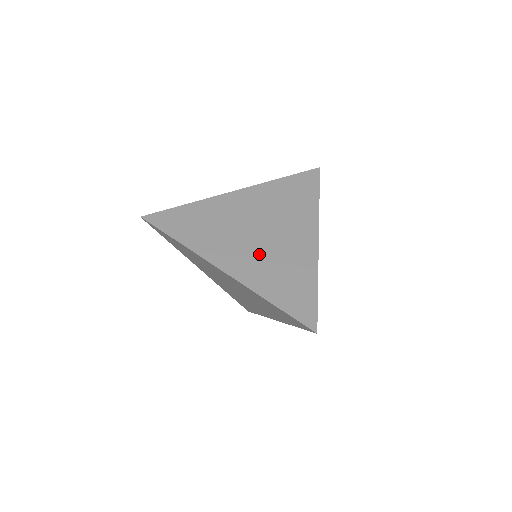
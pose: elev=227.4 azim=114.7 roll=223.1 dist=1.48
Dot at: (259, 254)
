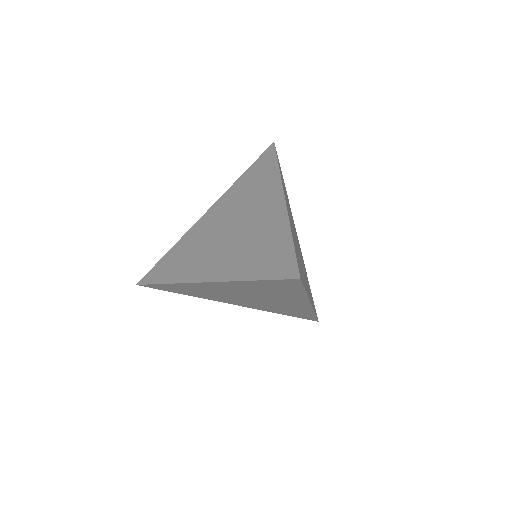
Dot at: (232, 247)
